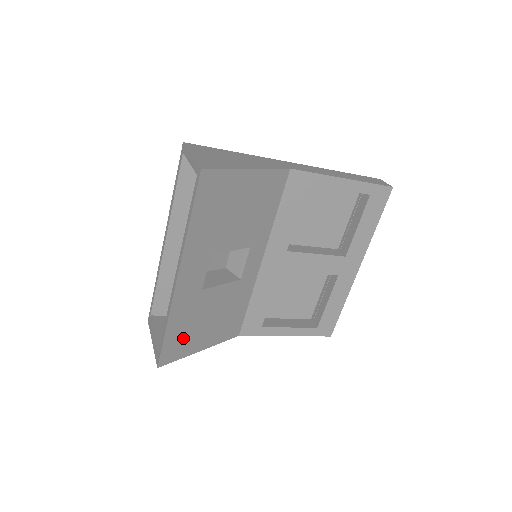
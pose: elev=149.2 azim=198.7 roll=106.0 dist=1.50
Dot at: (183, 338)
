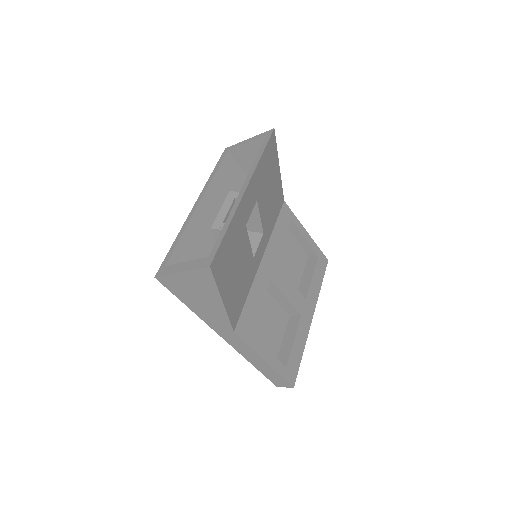
Dot at: (226, 260)
